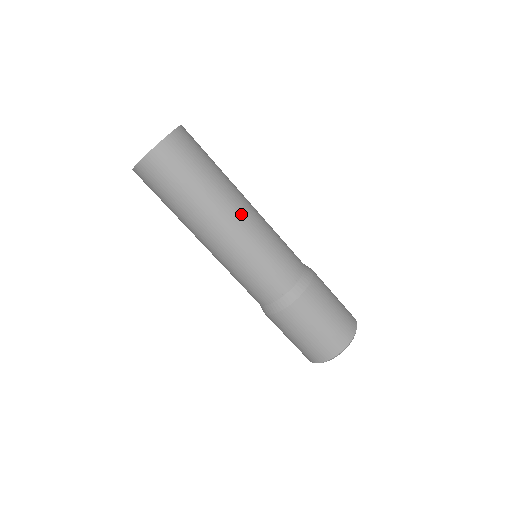
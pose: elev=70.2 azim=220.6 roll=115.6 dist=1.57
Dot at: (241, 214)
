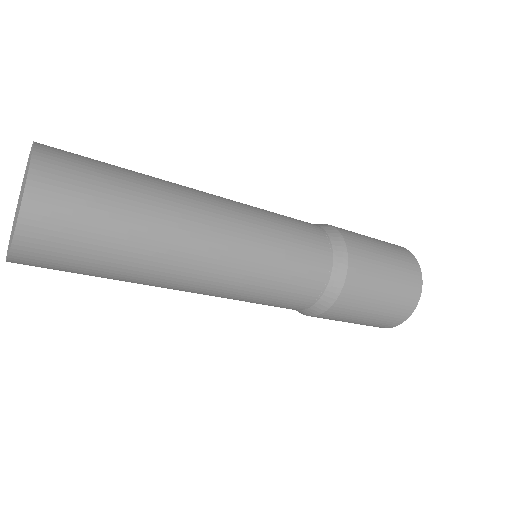
Dot at: (210, 255)
